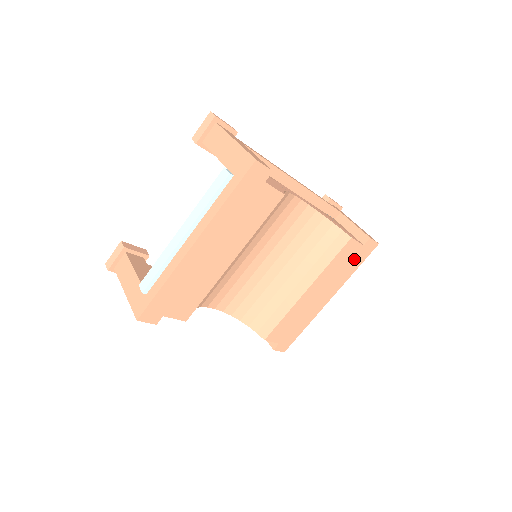
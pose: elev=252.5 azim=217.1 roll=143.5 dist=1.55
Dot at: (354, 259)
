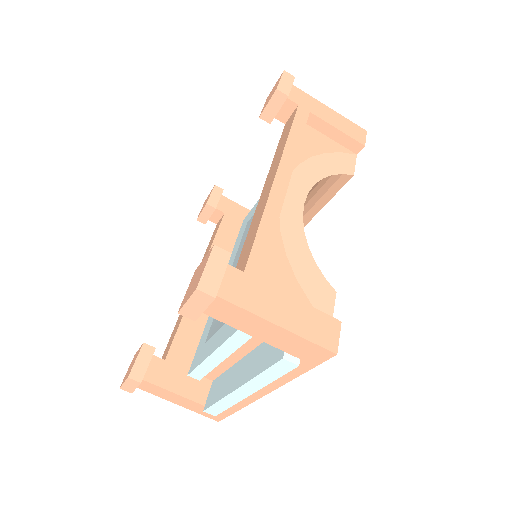
Dot at: occluded
